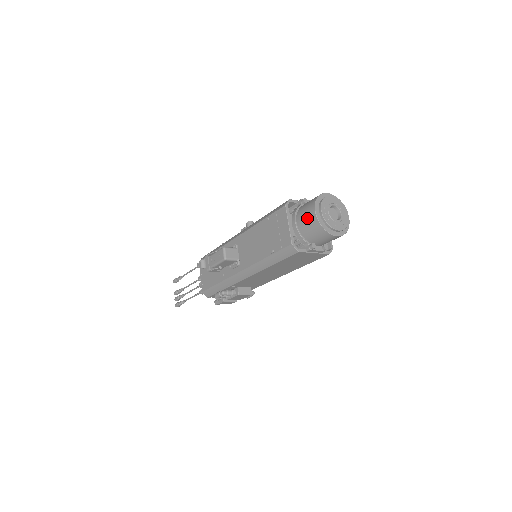
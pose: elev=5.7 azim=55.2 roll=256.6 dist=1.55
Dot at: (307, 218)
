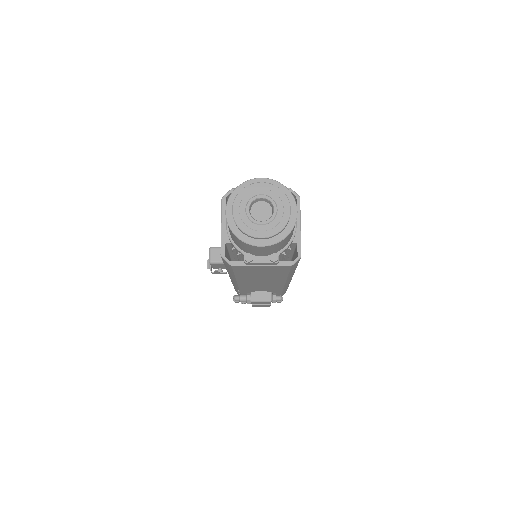
Dot at: occluded
